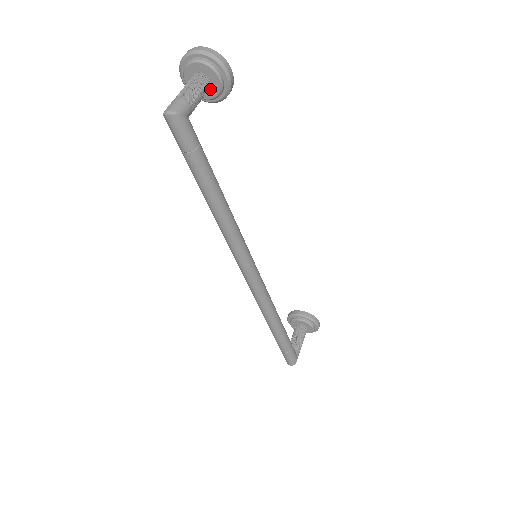
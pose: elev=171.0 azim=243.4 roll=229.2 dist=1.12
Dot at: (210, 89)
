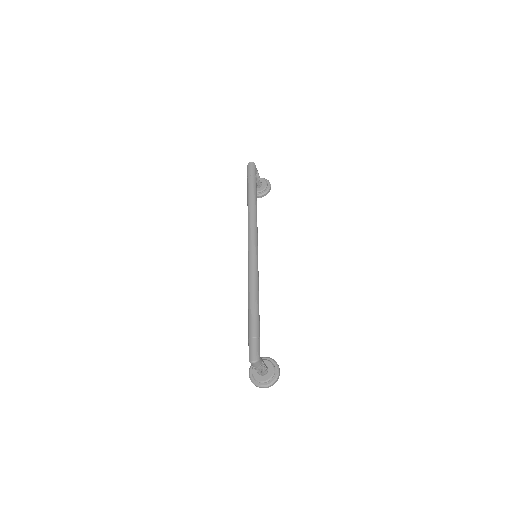
Dot at: (261, 187)
